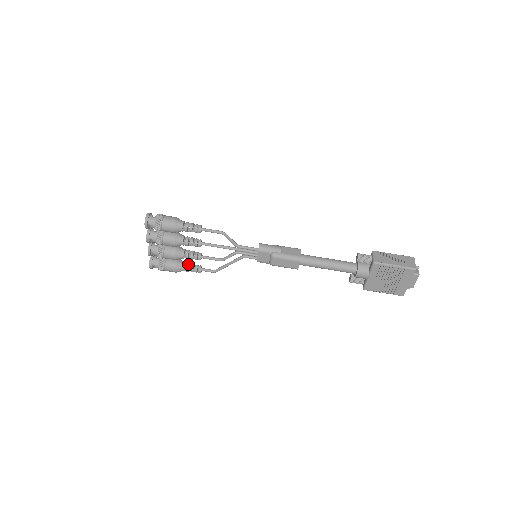
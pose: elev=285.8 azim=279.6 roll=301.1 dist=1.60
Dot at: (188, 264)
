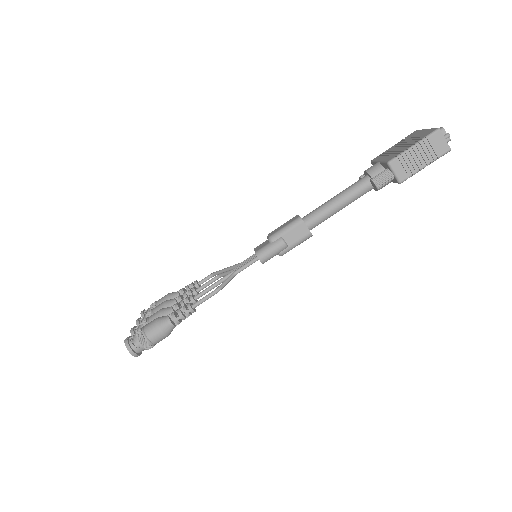
Dot at: occluded
